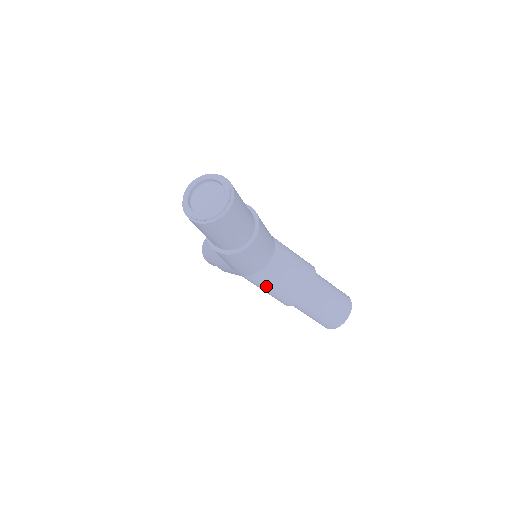
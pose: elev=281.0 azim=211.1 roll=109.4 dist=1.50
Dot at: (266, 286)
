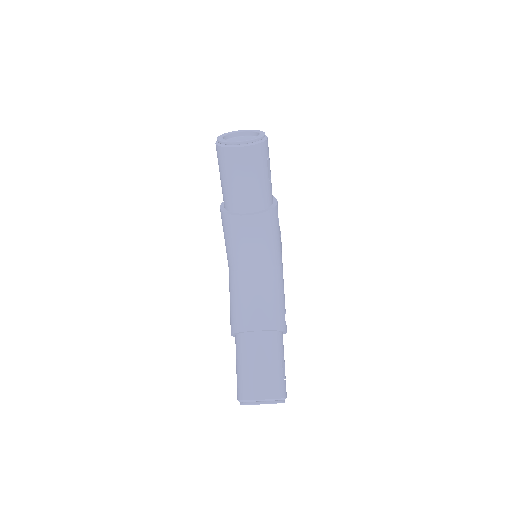
Dot at: occluded
